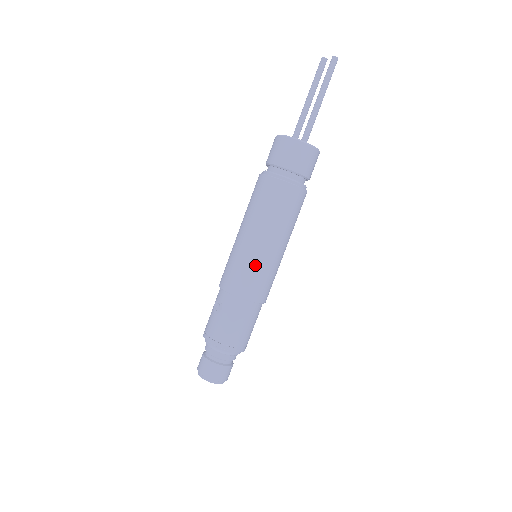
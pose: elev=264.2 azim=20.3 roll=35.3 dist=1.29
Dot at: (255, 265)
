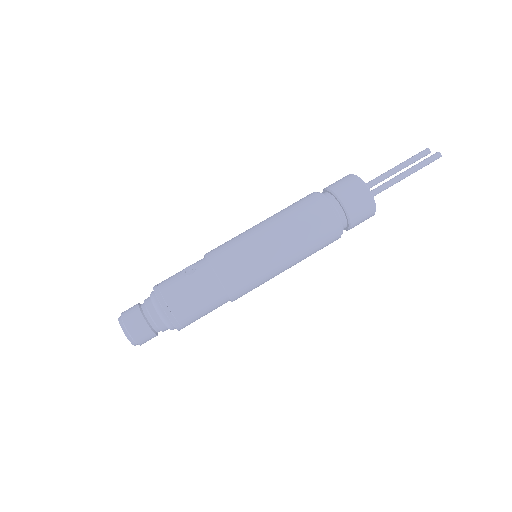
Dot at: (253, 258)
